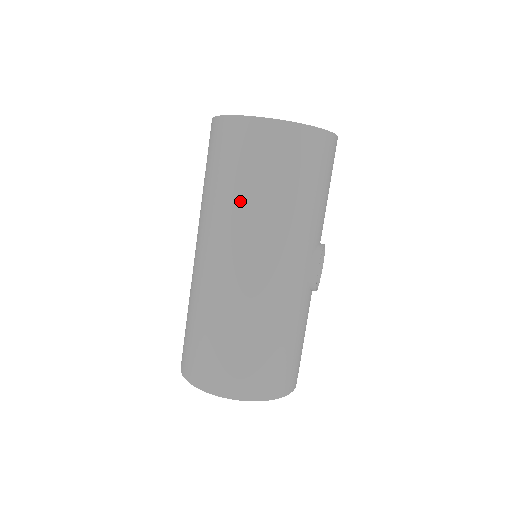
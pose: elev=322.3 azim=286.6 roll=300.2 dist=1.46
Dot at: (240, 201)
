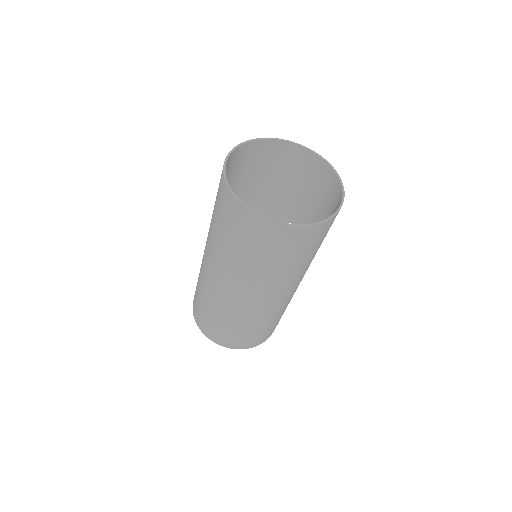
Dot at: (296, 269)
